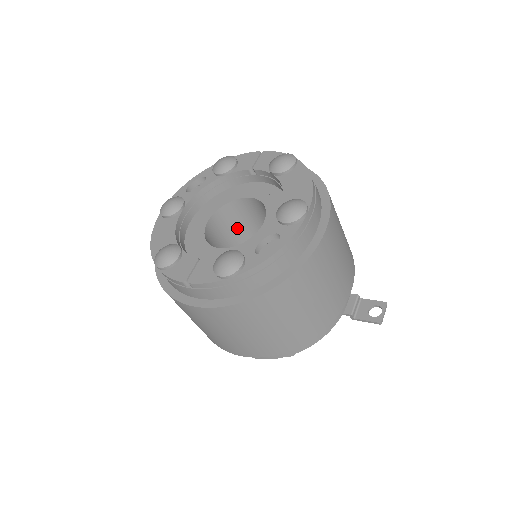
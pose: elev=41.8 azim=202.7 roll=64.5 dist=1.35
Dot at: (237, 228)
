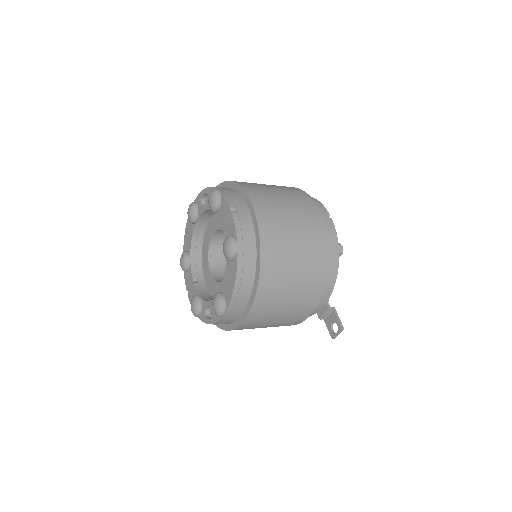
Dot at: occluded
